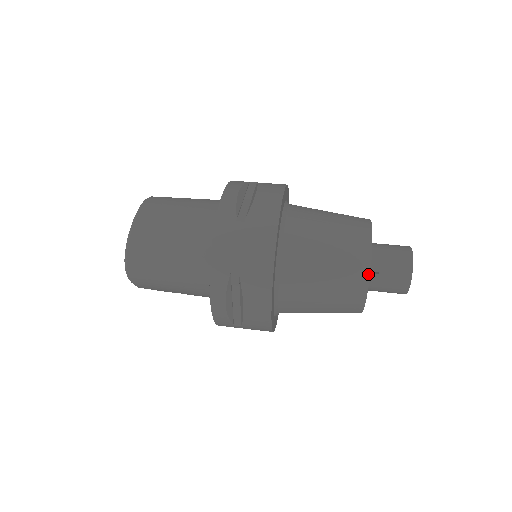
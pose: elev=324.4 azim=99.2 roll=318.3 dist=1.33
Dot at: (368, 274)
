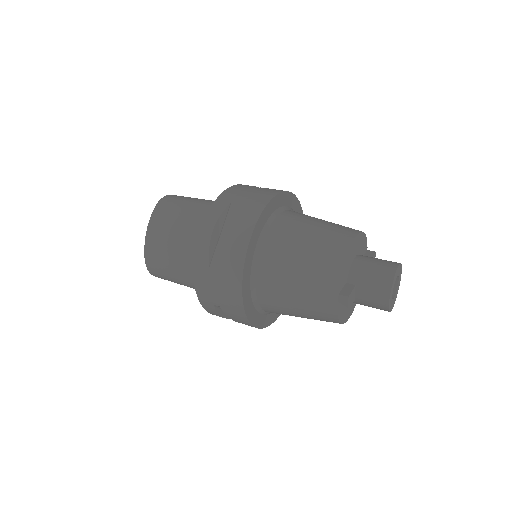
Dot at: (335, 312)
